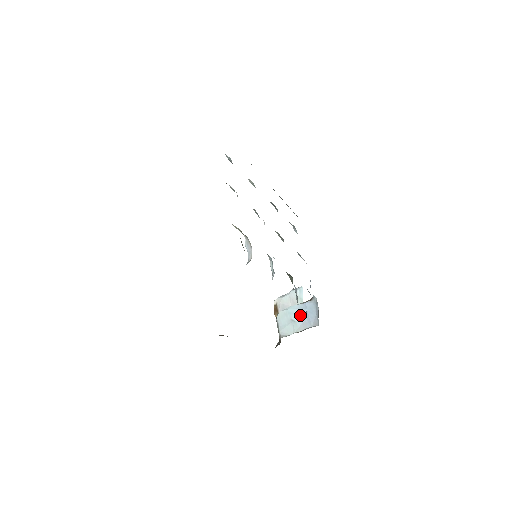
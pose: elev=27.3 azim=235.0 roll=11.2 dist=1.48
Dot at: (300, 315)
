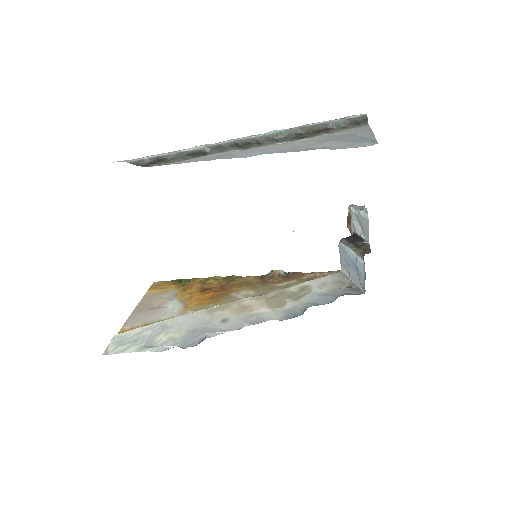
Dot at: (353, 266)
